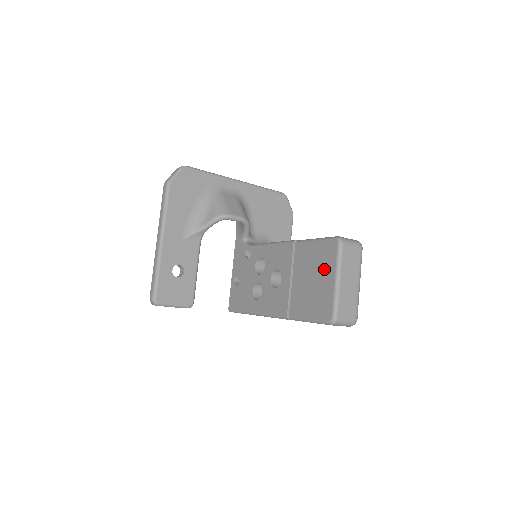
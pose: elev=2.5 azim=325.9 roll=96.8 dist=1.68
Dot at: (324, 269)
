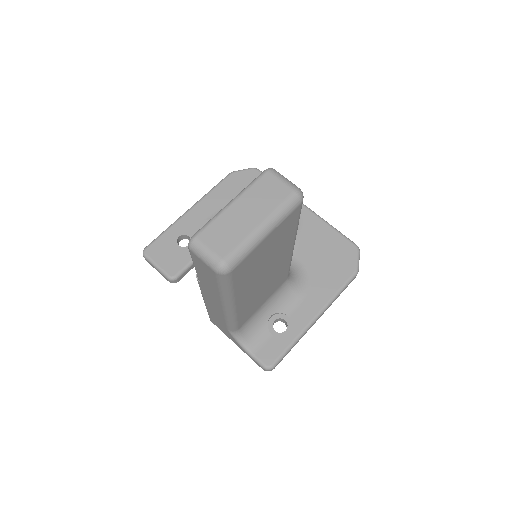
Dot at: occluded
